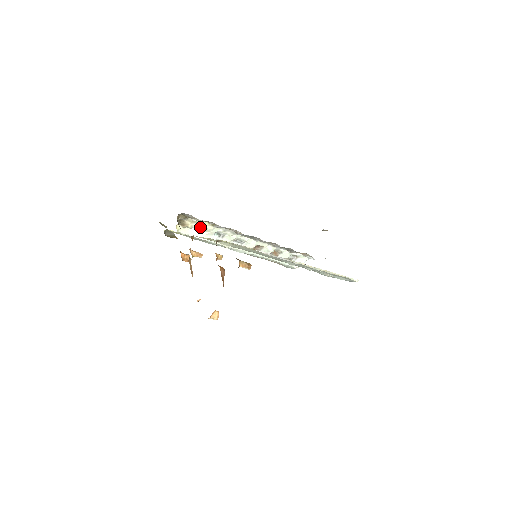
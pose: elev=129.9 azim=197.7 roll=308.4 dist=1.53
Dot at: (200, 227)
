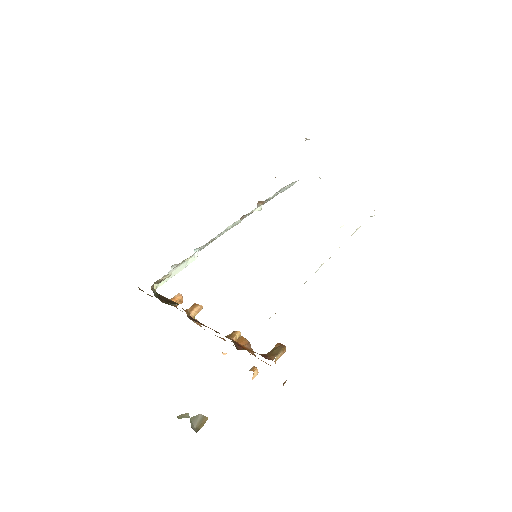
Dot at: (177, 264)
